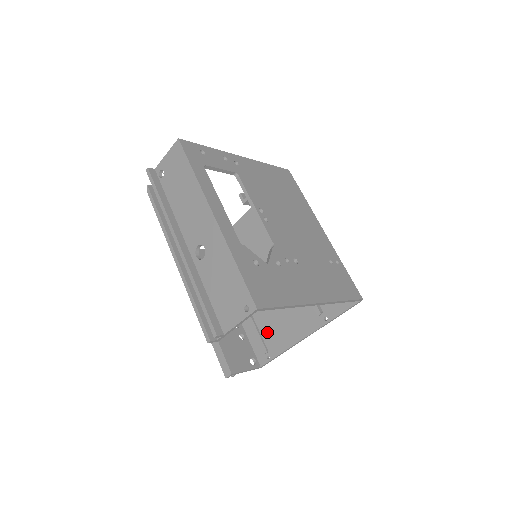
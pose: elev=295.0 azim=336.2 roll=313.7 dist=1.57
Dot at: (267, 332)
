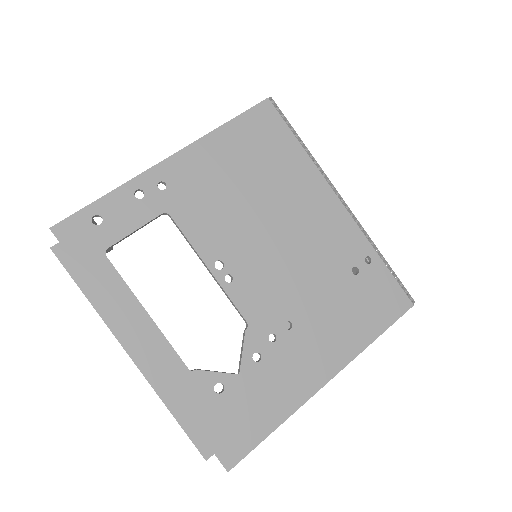
Dot at: occluded
